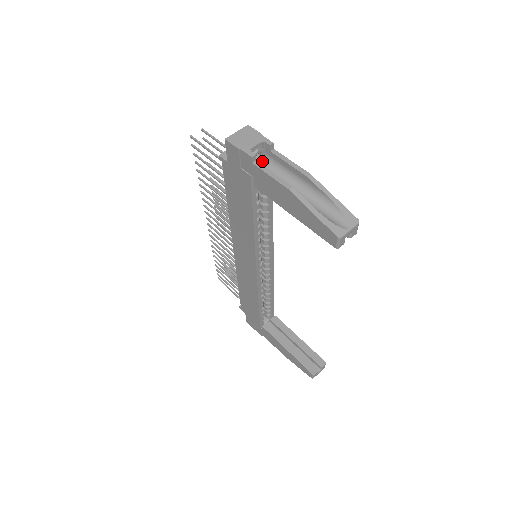
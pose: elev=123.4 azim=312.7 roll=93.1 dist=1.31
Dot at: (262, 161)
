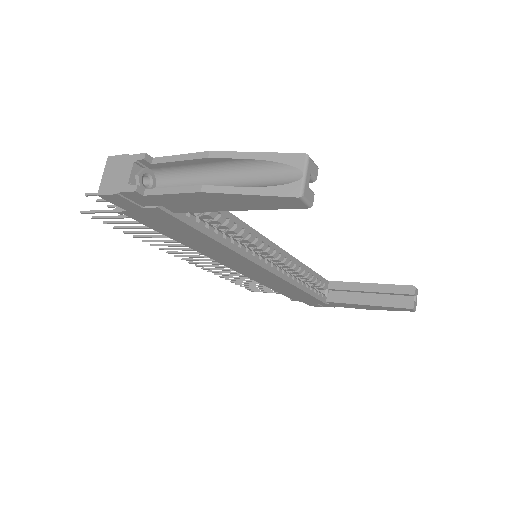
Dot at: (156, 180)
